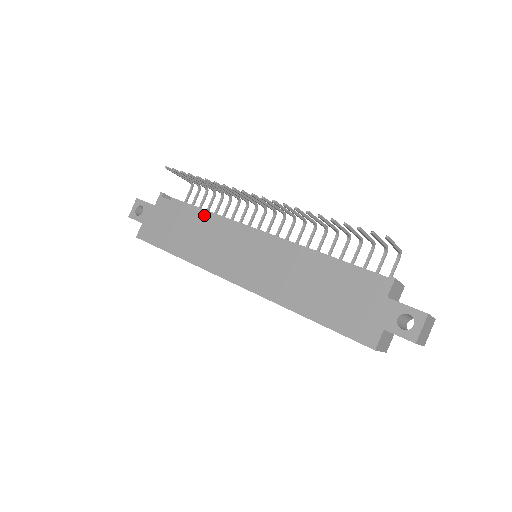
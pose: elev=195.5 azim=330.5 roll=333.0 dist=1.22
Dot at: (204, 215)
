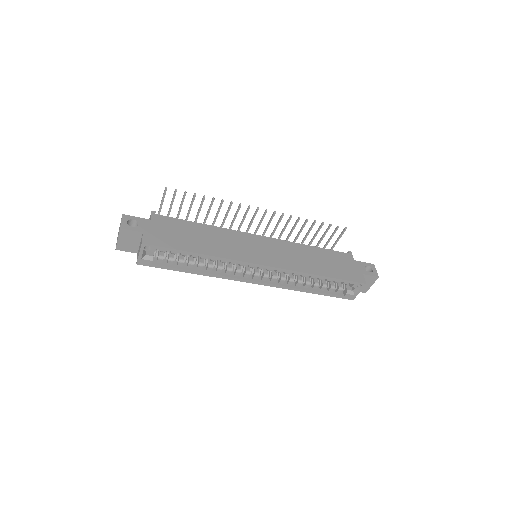
Dot at: (210, 226)
